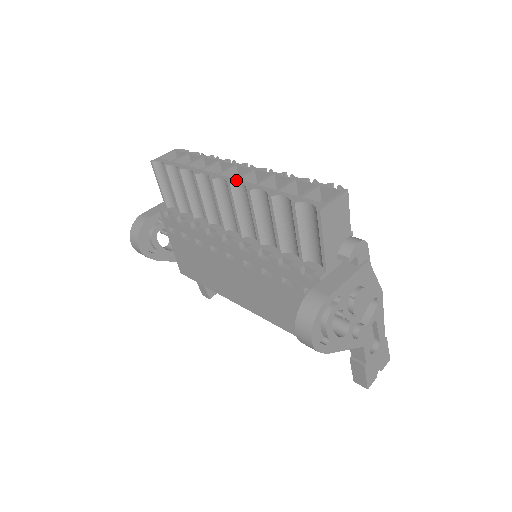
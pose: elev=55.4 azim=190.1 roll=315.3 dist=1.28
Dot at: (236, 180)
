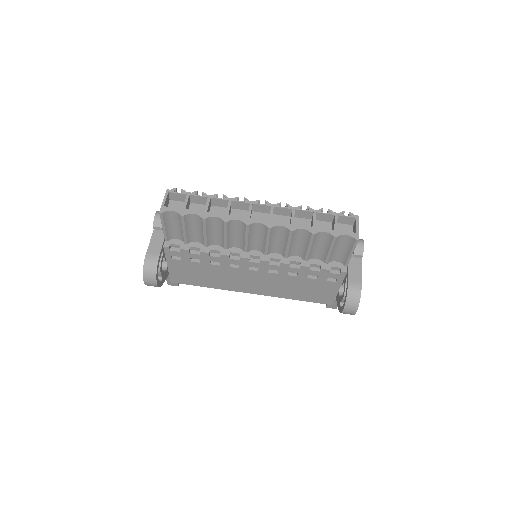
Dot at: (272, 222)
